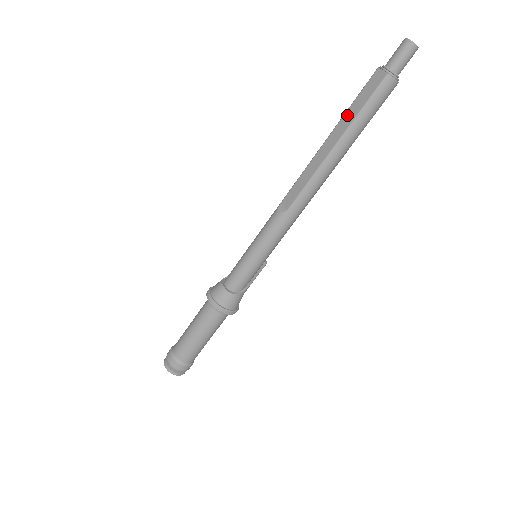
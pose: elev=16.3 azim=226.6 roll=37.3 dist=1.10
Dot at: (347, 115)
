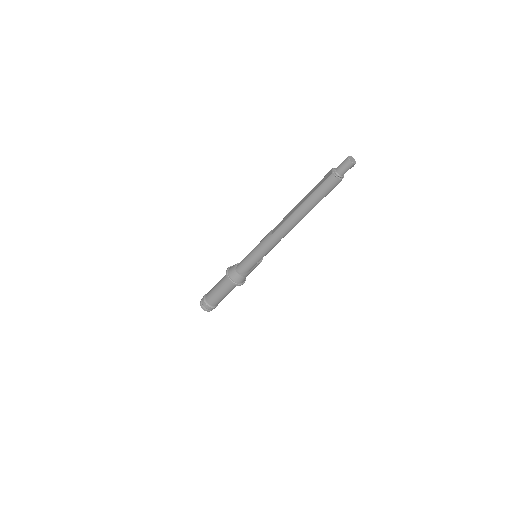
Dot at: (312, 190)
